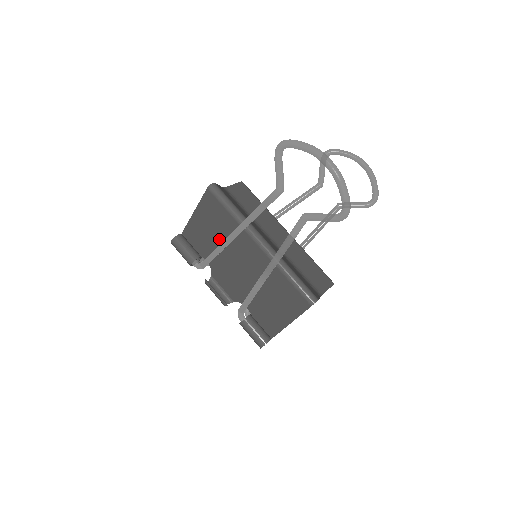
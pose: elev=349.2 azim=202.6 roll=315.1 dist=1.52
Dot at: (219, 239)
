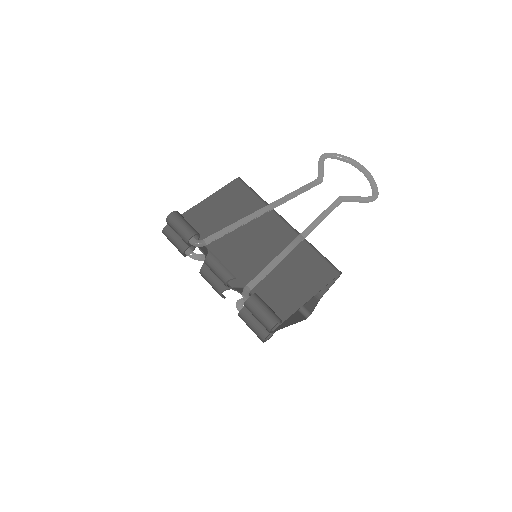
Dot at: (235, 220)
